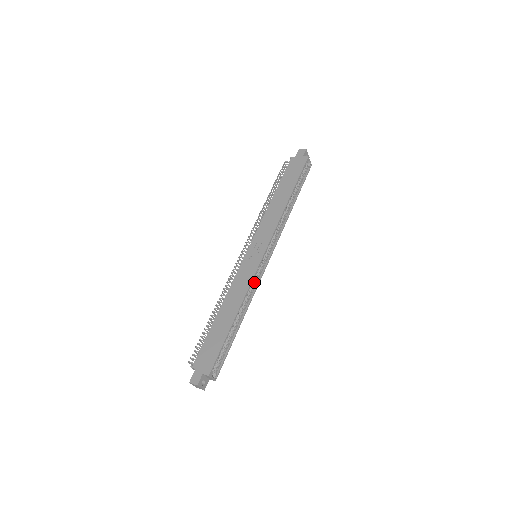
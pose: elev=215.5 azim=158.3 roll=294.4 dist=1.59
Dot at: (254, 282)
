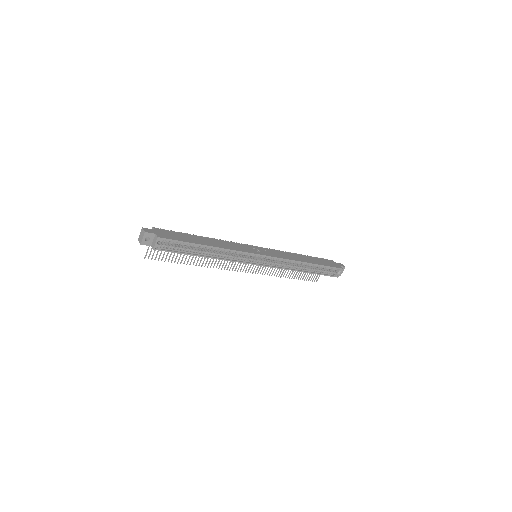
Dot at: (240, 257)
